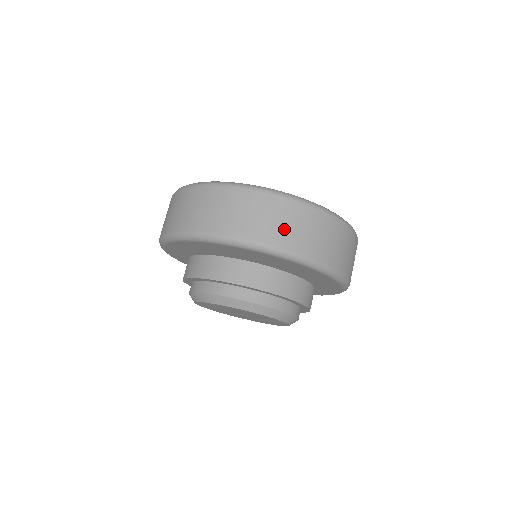
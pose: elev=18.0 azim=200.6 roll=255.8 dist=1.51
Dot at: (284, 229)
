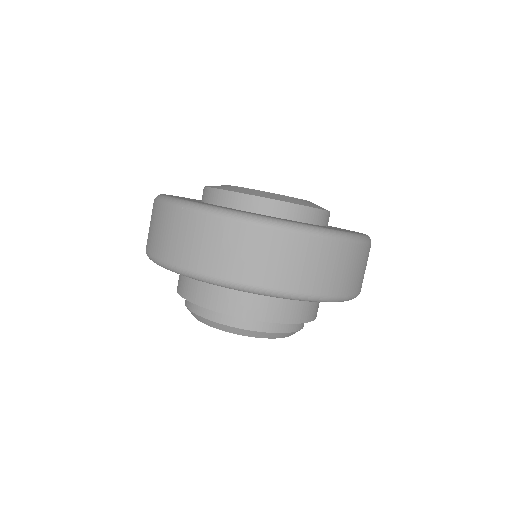
Dot at: (339, 276)
